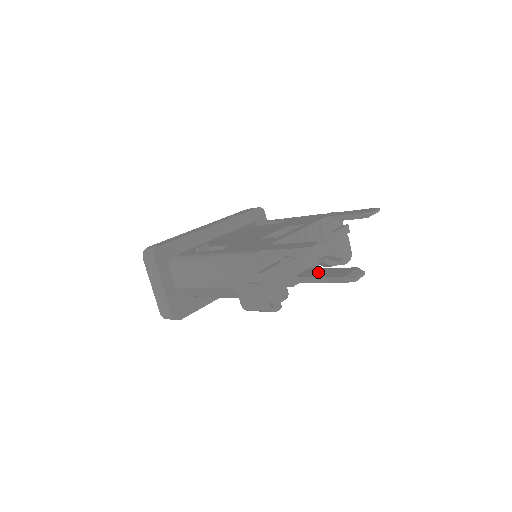
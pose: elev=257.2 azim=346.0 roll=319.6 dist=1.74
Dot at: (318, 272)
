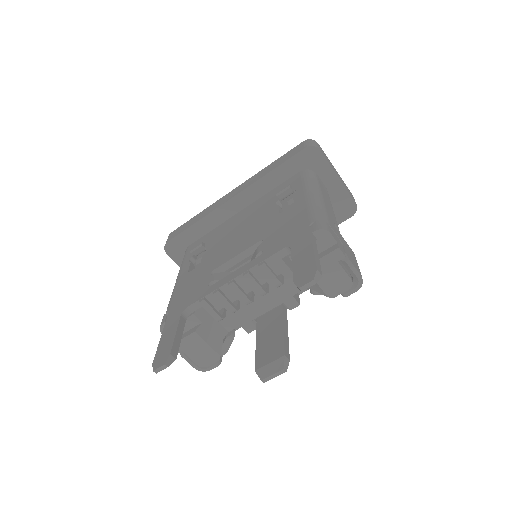
Dot at: (268, 327)
